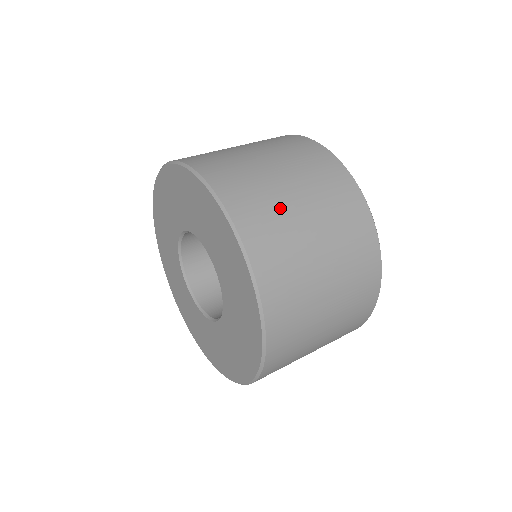
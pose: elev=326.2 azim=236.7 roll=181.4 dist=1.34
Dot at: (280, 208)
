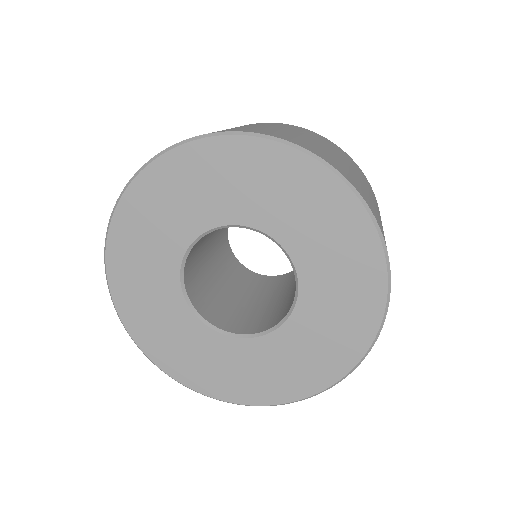
Dot at: (354, 176)
